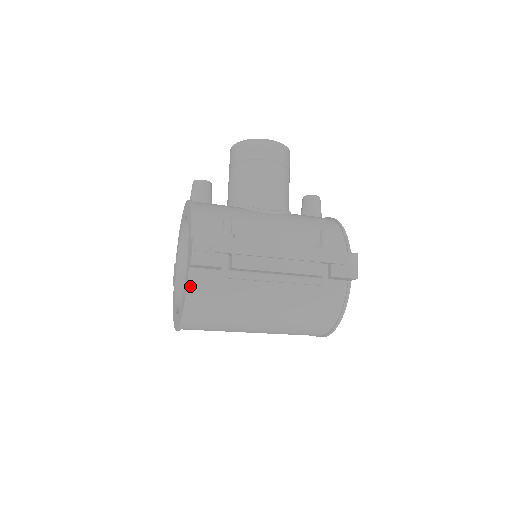
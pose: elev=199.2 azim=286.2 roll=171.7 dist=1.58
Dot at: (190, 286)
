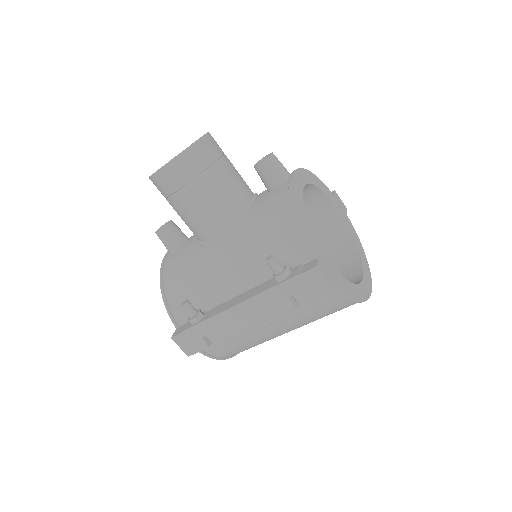
Dot at: (208, 354)
